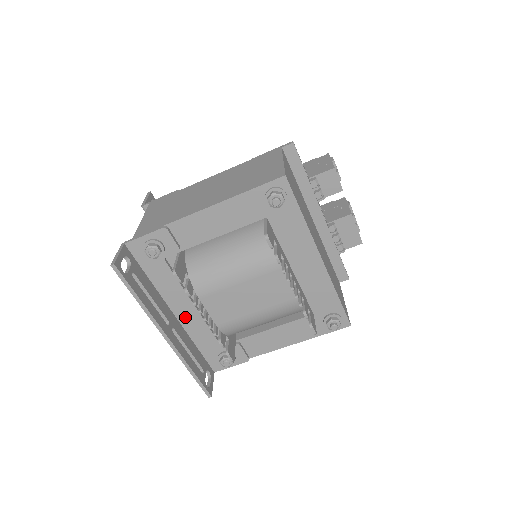
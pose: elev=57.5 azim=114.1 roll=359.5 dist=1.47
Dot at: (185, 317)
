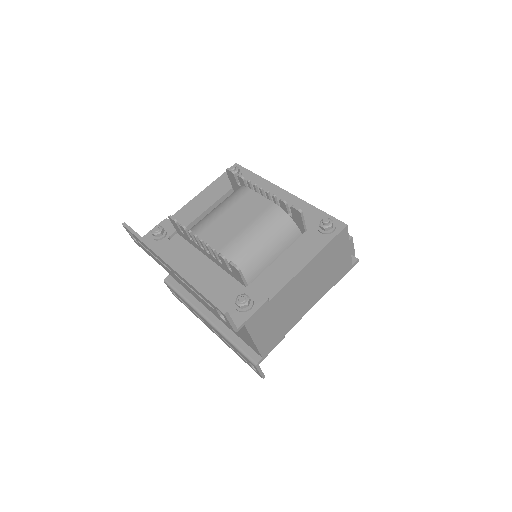
Dot at: (193, 279)
